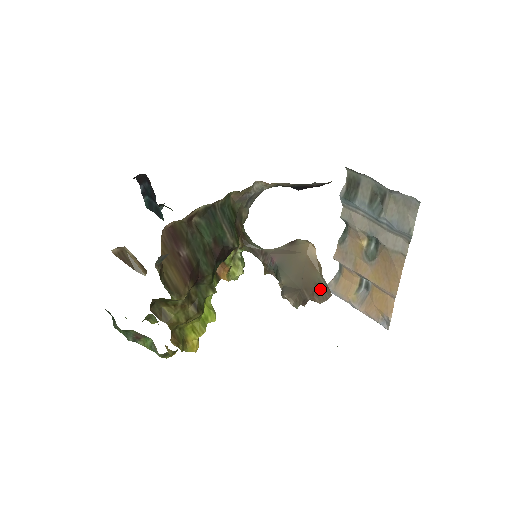
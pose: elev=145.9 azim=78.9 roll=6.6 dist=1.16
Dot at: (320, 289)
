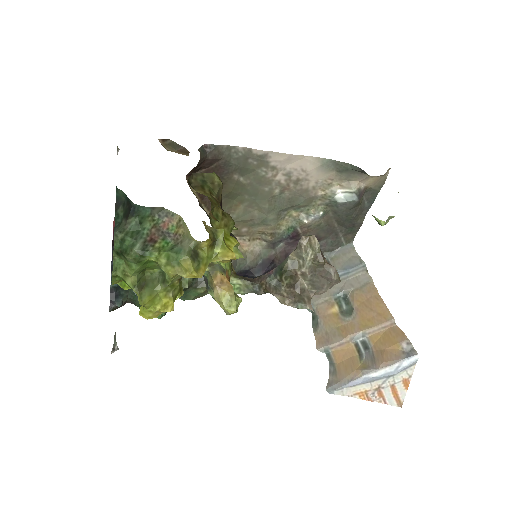
Dot at: occluded
